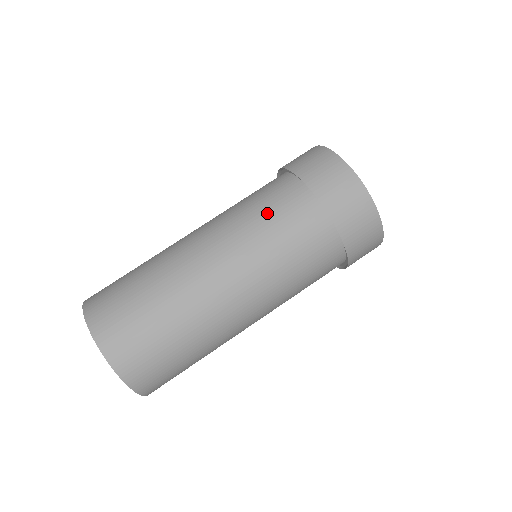
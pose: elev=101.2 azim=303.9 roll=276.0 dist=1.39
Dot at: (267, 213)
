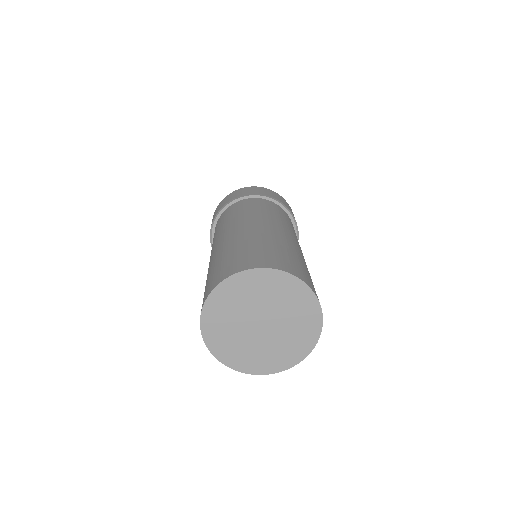
Dot at: (236, 212)
